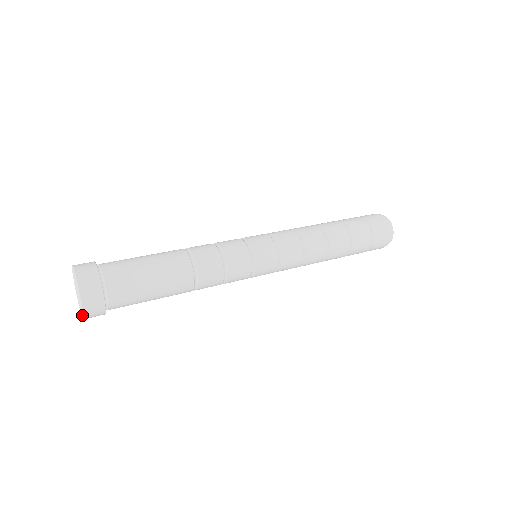
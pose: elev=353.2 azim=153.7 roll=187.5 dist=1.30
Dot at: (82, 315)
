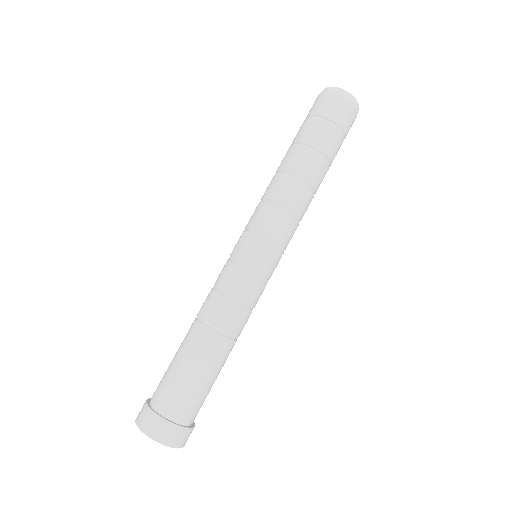
Dot at: occluded
